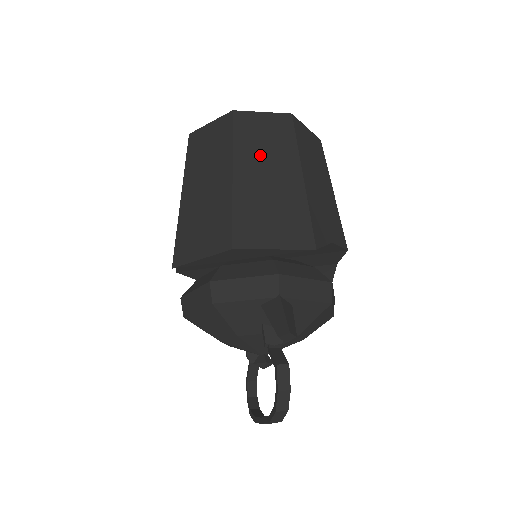
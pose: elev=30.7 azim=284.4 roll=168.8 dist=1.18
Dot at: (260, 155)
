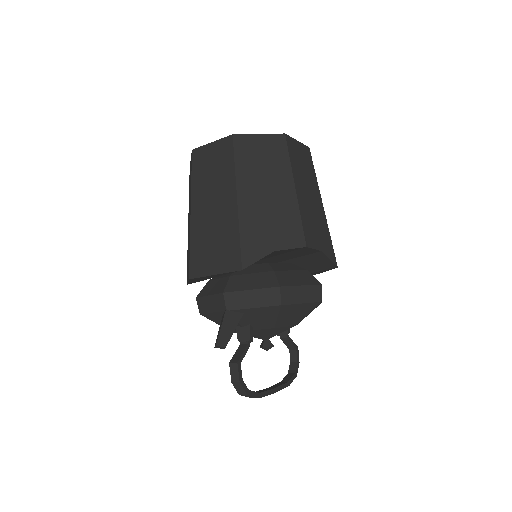
Dot at: (208, 188)
